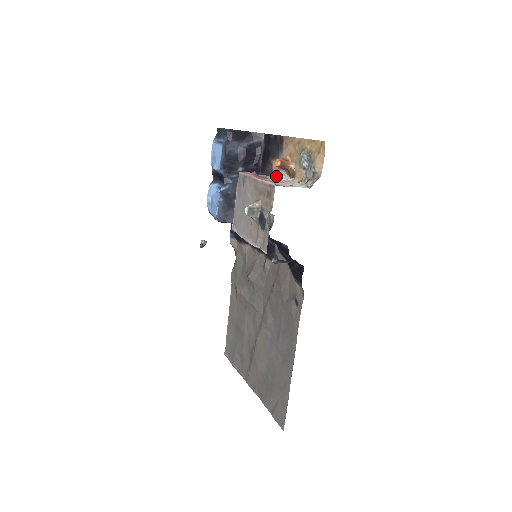
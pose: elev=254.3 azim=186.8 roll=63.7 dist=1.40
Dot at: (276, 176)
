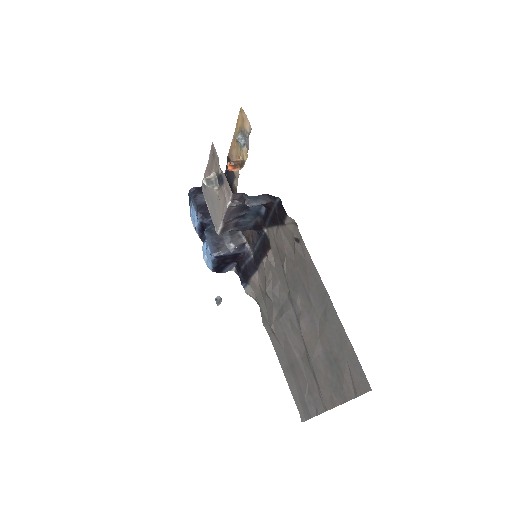
Dot at: occluded
